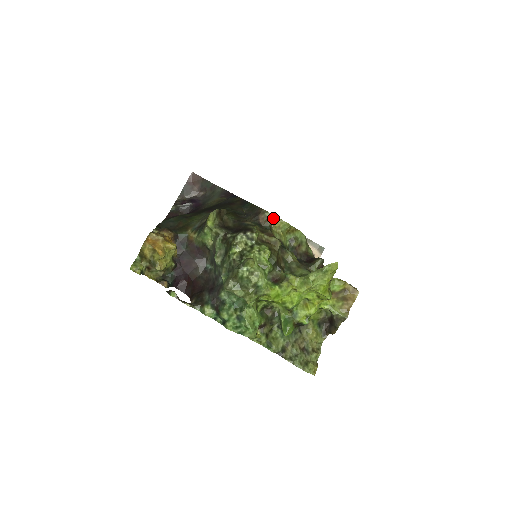
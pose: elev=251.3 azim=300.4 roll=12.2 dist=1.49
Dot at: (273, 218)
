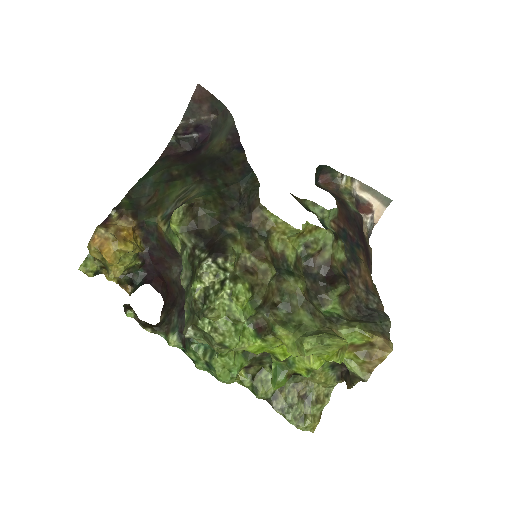
Dot at: (274, 219)
